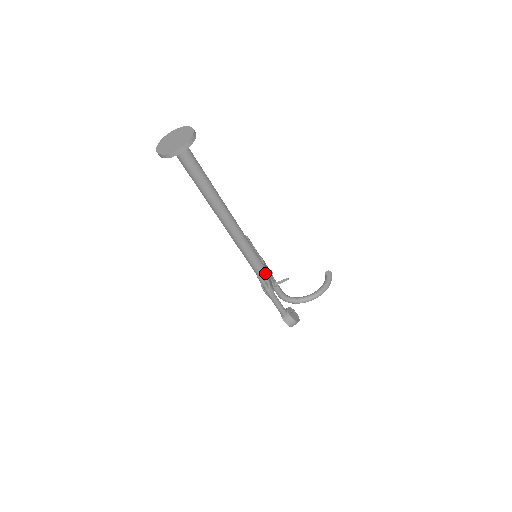
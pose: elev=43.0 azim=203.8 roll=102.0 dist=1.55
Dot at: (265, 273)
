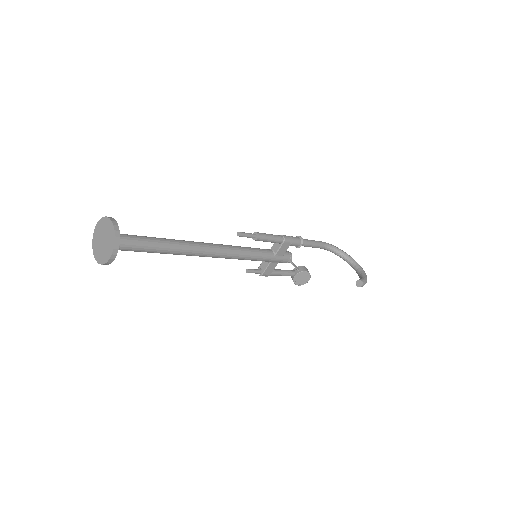
Dot at: (269, 261)
